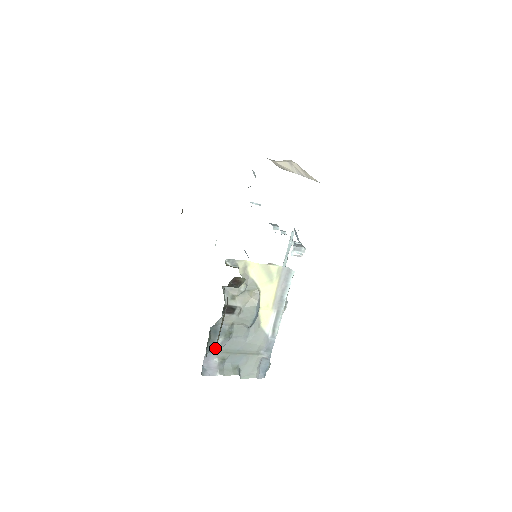
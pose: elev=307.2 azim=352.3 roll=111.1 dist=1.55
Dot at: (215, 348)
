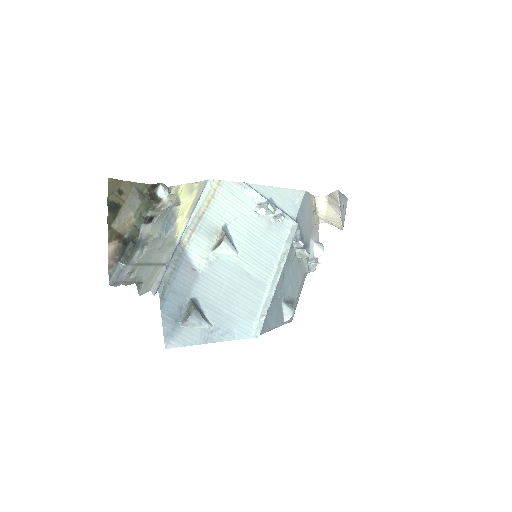
Dot at: (132, 262)
